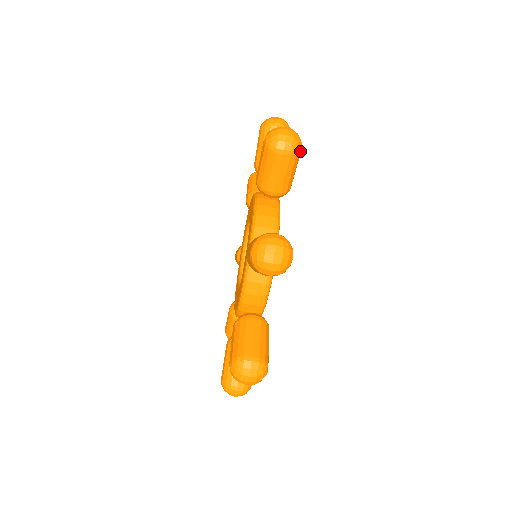
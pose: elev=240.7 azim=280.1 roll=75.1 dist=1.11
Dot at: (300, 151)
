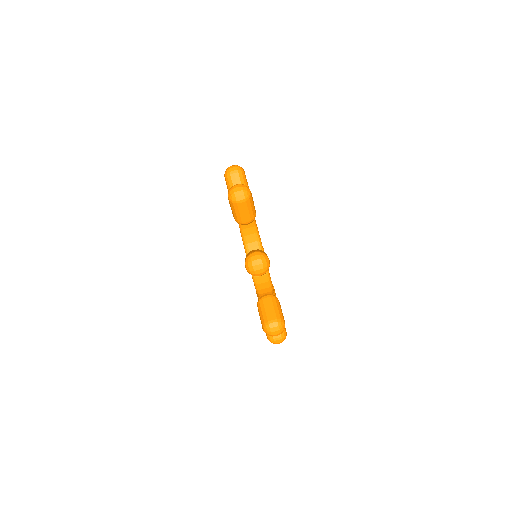
Dot at: (251, 195)
